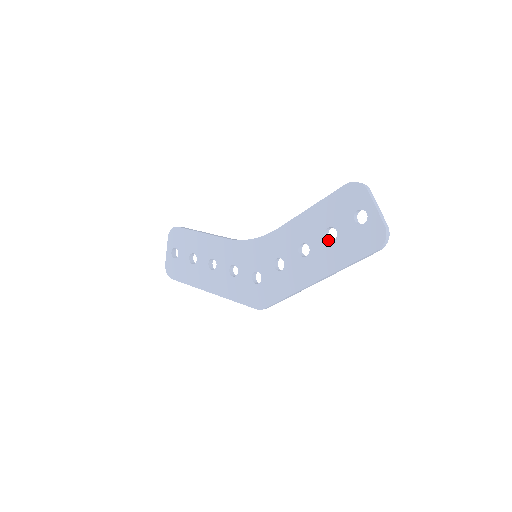
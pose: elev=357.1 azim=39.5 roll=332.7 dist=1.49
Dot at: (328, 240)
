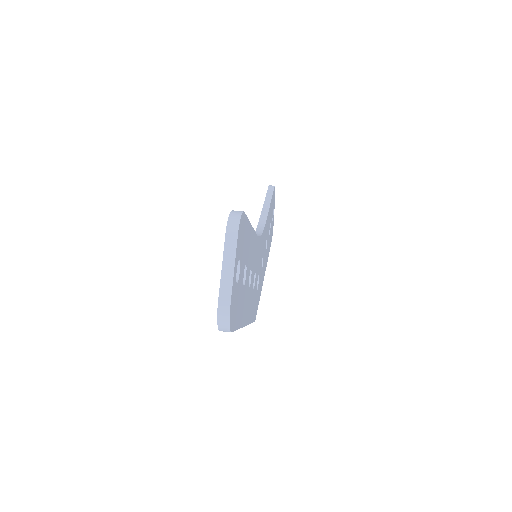
Dot at: occluded
